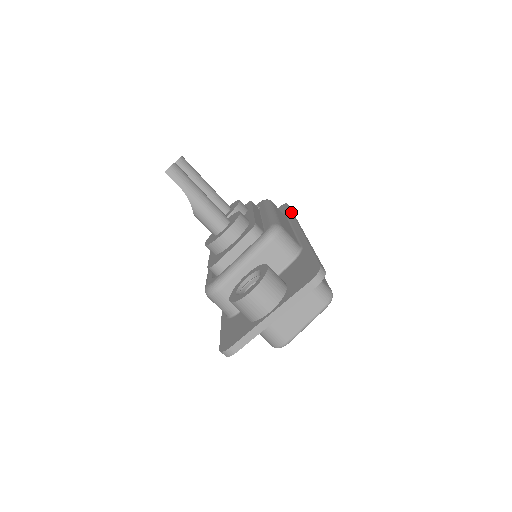
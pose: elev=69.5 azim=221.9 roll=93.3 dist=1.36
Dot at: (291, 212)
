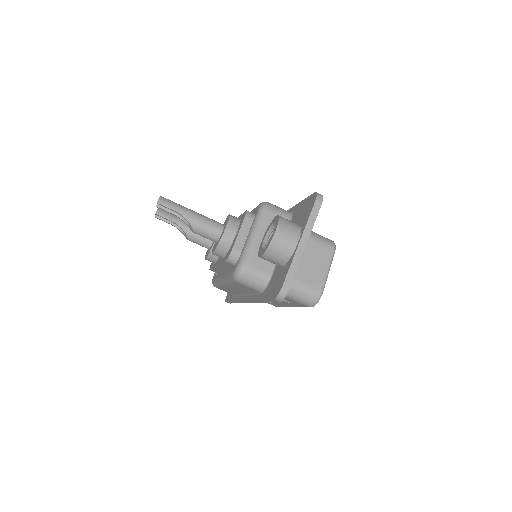
Dot at: occluded
